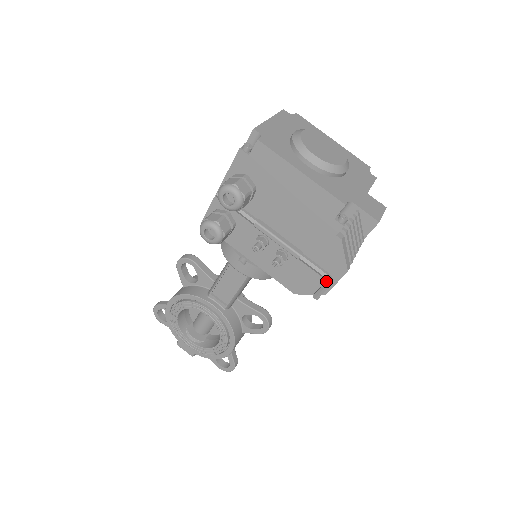
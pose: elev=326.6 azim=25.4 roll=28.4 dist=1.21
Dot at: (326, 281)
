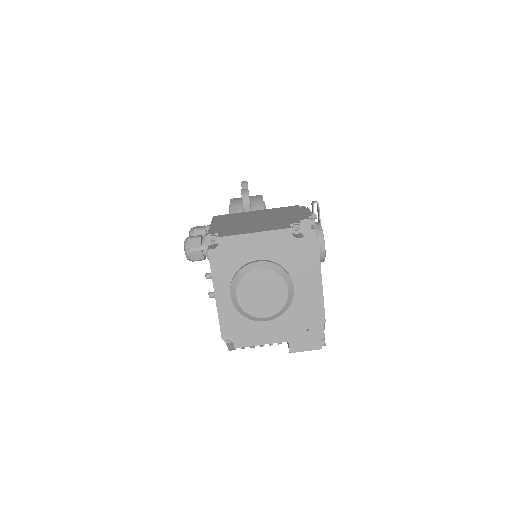
Dot at: occluded
